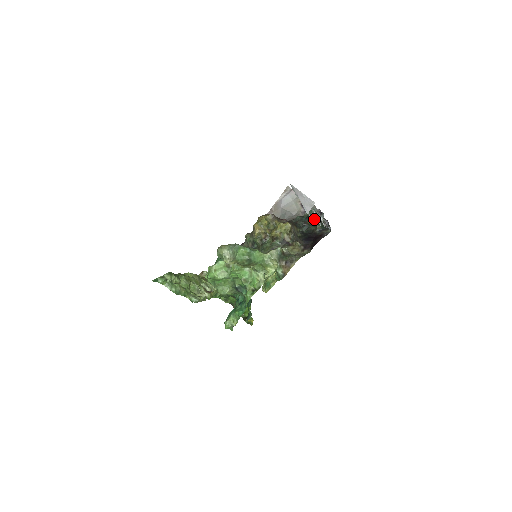
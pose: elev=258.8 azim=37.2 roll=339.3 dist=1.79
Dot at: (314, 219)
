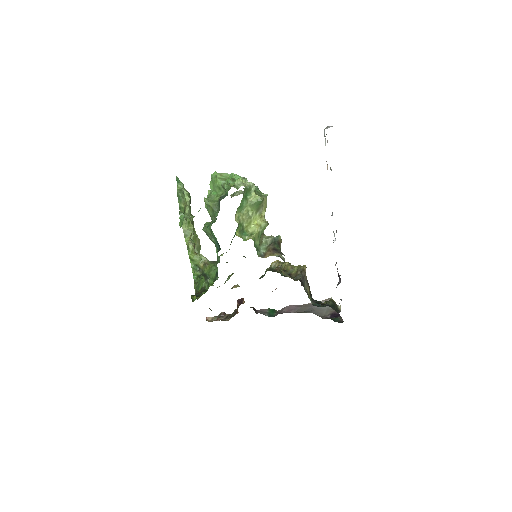
Dot at: occluded
